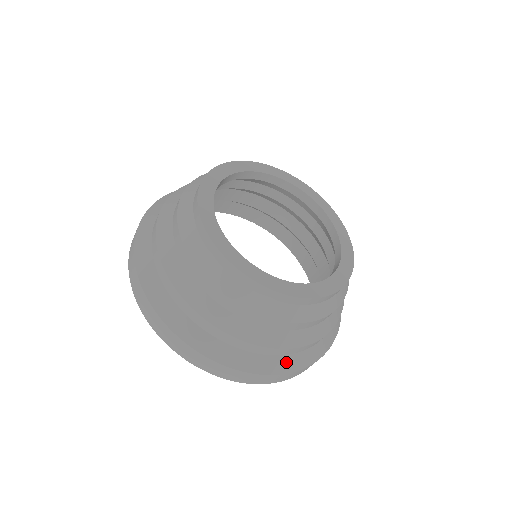
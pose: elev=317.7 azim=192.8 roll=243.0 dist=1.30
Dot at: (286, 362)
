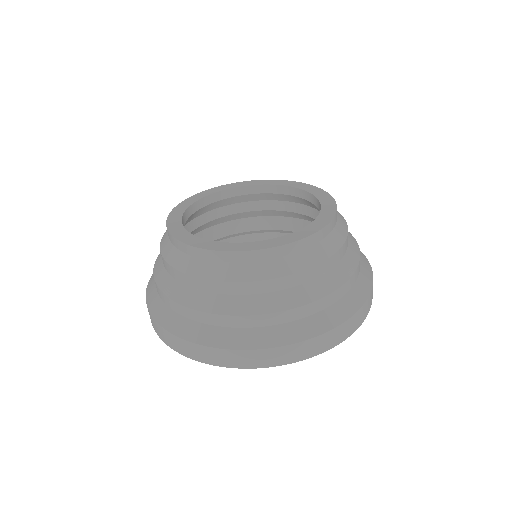
Dot at: (307, 325)
